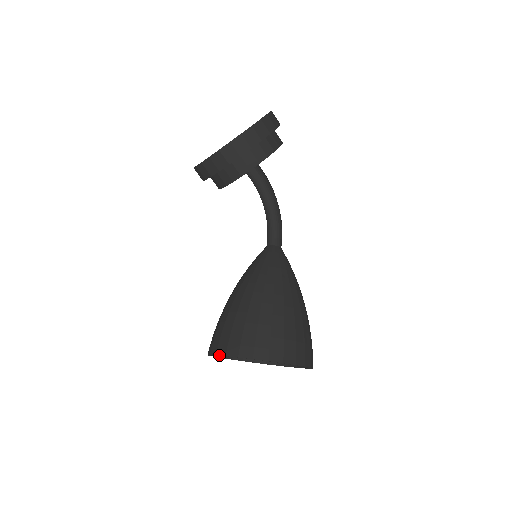
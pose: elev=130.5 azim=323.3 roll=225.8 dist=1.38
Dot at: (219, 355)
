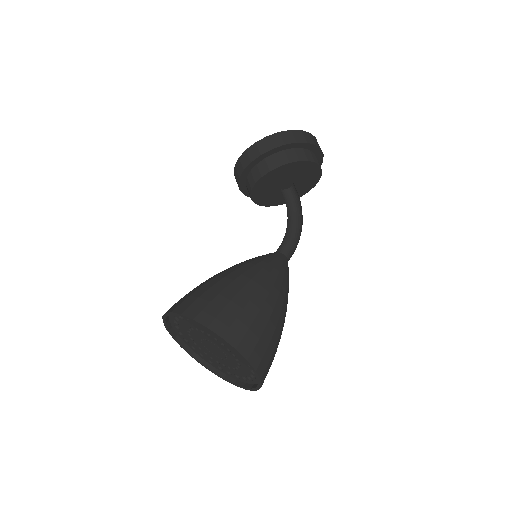
Dot at: occluded
